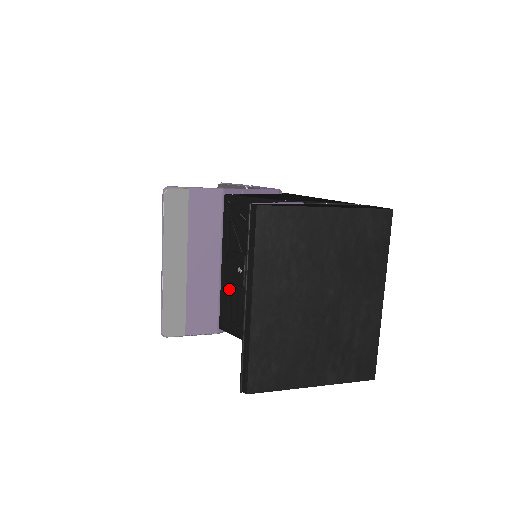
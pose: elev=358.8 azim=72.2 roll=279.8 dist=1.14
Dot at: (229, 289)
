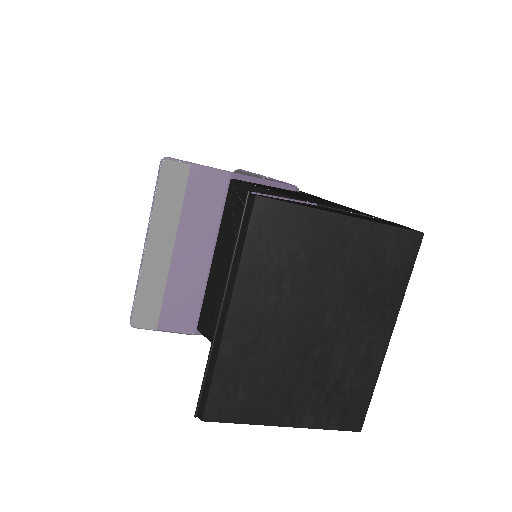
Dot at: (215, 288)
